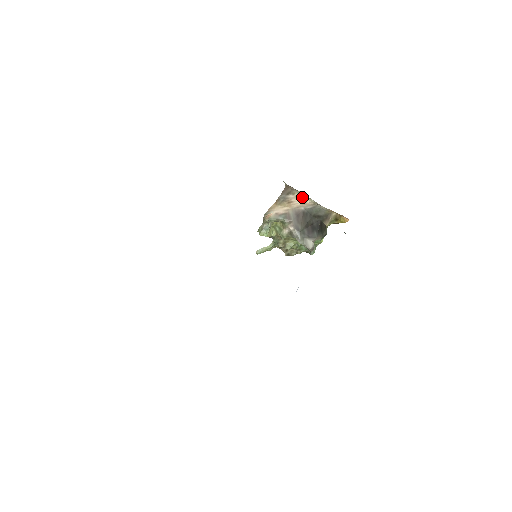
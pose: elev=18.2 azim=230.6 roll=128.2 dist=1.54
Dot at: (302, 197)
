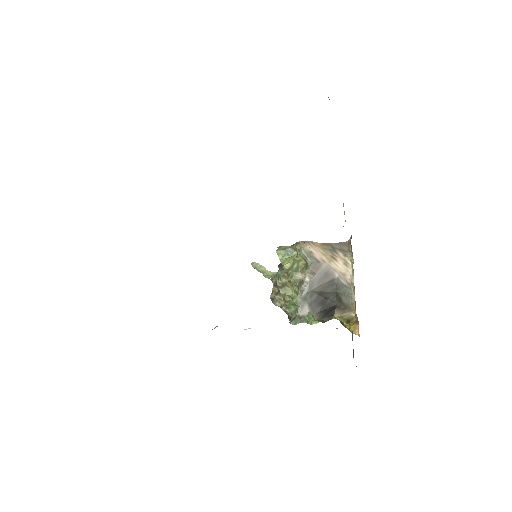
Dot at: (349, 266)
